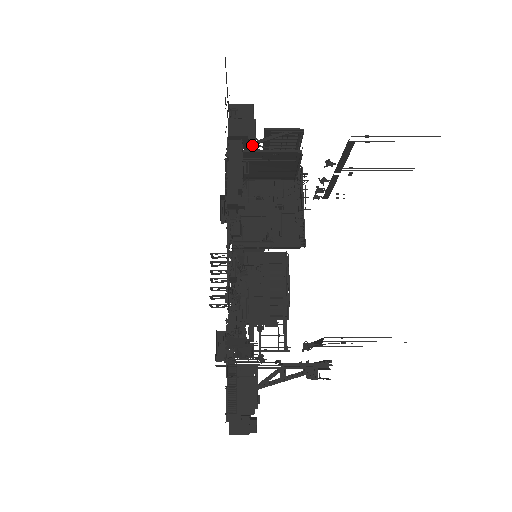
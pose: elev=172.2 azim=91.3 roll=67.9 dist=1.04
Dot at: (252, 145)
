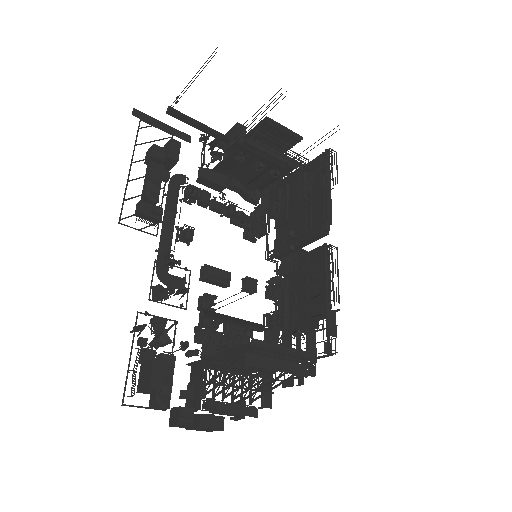
Dot at: (171, 160)
